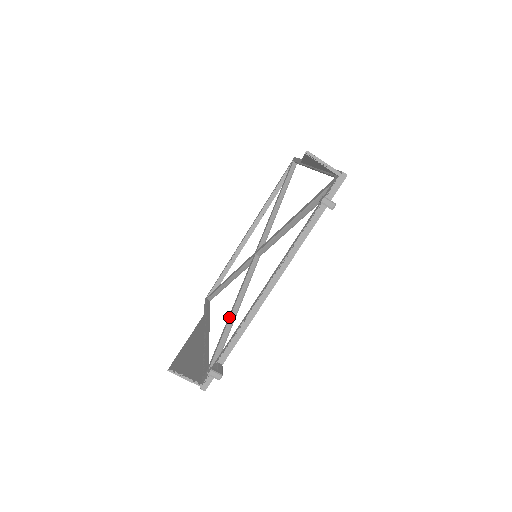
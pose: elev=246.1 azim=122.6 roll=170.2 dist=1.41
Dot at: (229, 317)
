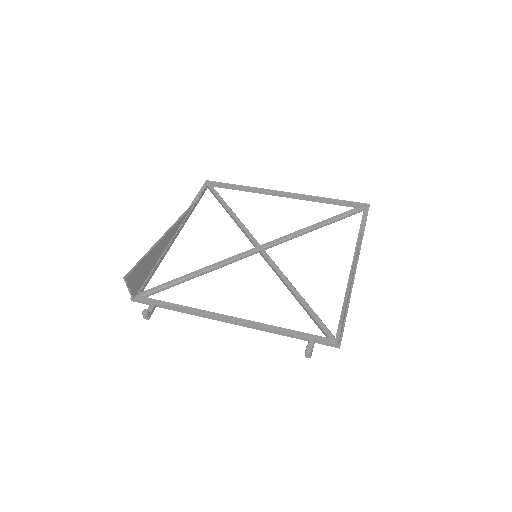
Dot at: (195, 273)
